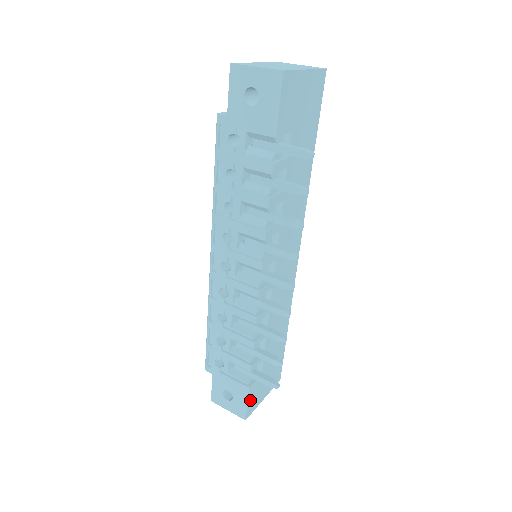
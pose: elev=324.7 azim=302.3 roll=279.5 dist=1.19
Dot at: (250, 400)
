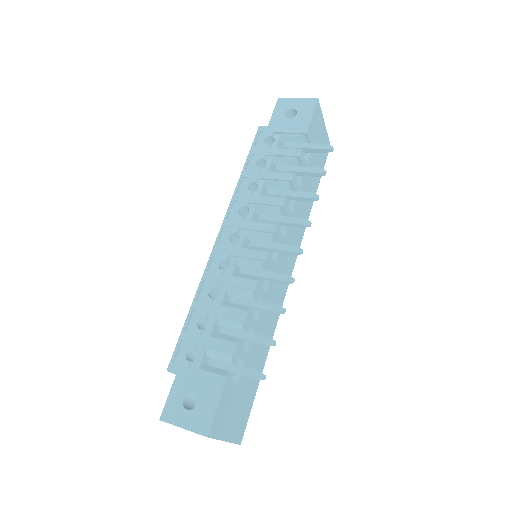
Dot at: (220, 407)
